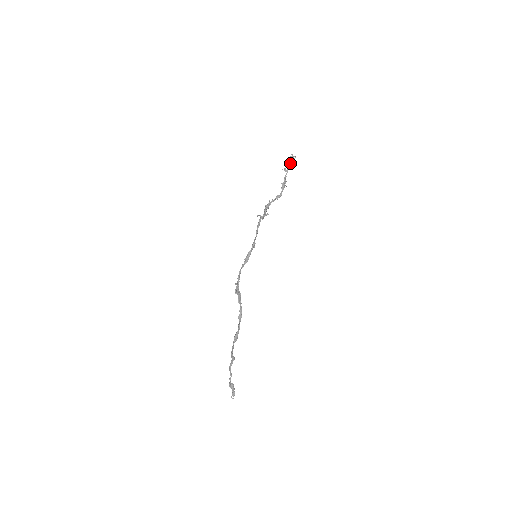
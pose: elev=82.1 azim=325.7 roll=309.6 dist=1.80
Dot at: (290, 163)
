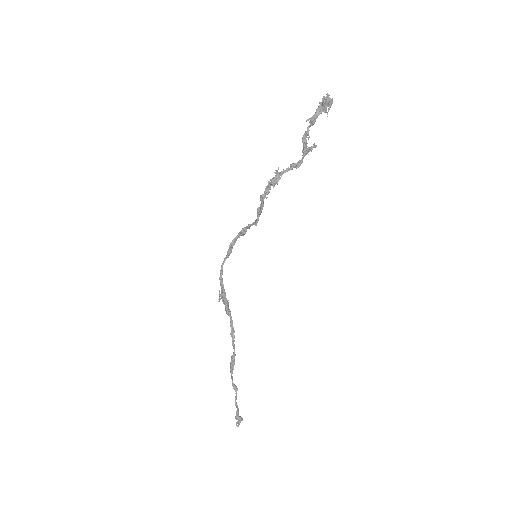
Dot at: (319, 108)
